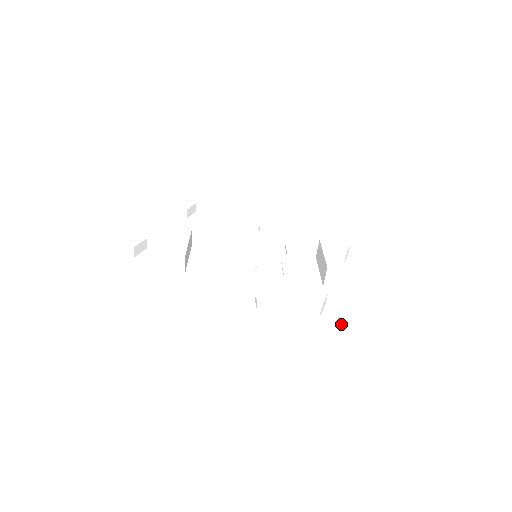
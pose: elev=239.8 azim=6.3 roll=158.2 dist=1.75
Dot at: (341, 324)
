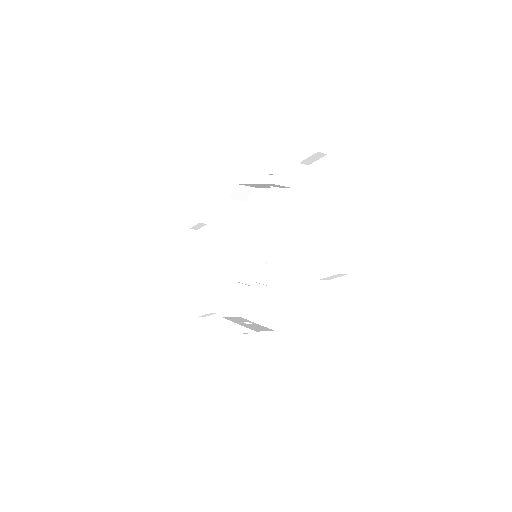
Dot at: (349, 302)
